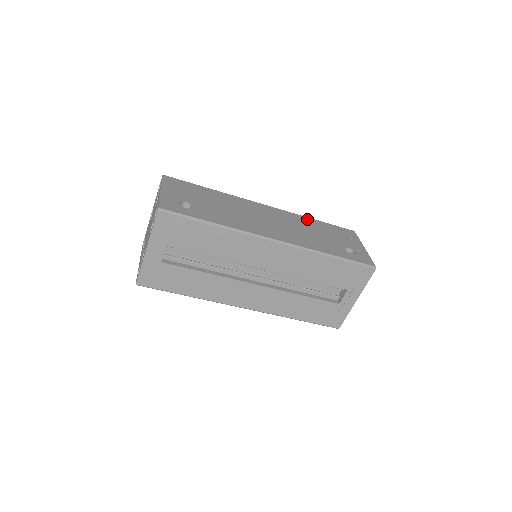
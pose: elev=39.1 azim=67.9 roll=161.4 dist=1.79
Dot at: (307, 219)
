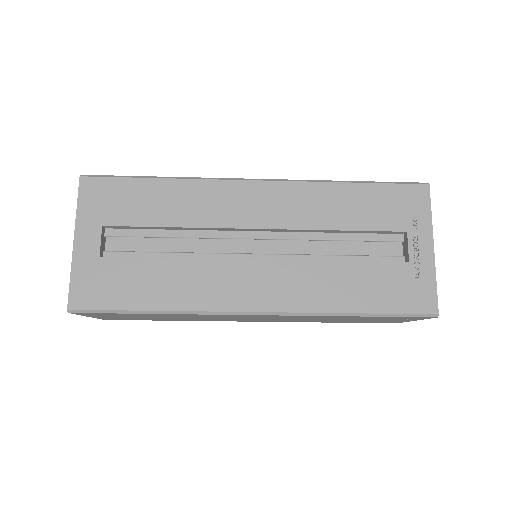
Dot at: occluded
